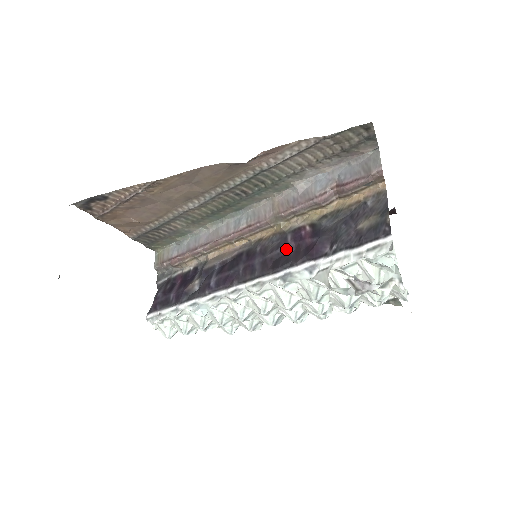
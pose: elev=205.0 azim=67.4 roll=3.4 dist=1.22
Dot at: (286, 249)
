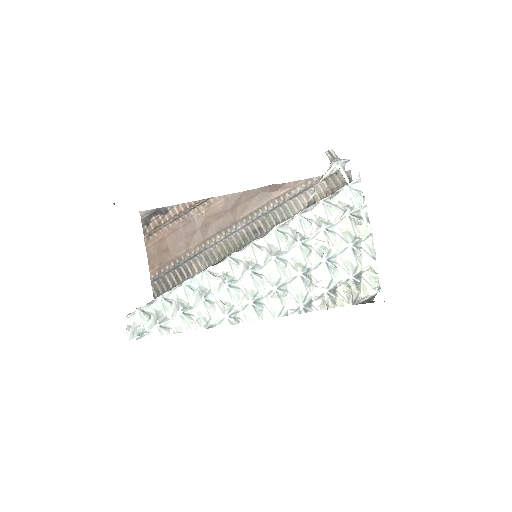
Dot at: occluded
